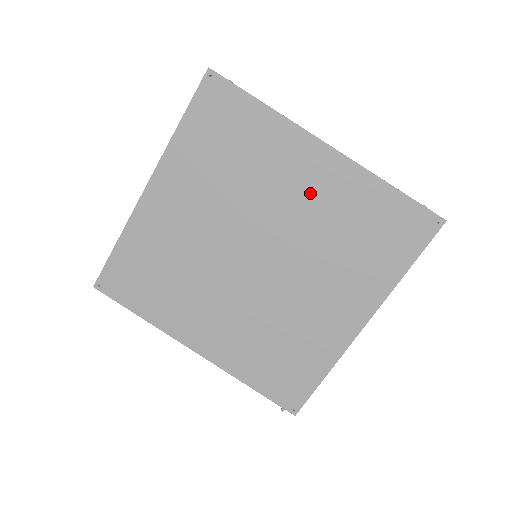
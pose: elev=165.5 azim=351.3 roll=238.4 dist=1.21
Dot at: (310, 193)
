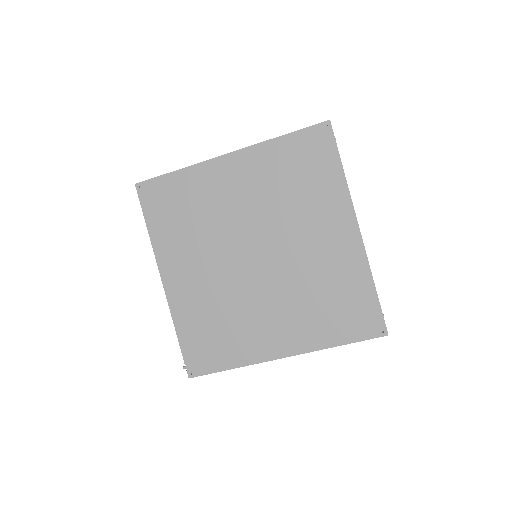
Dot at: (323, 247)
